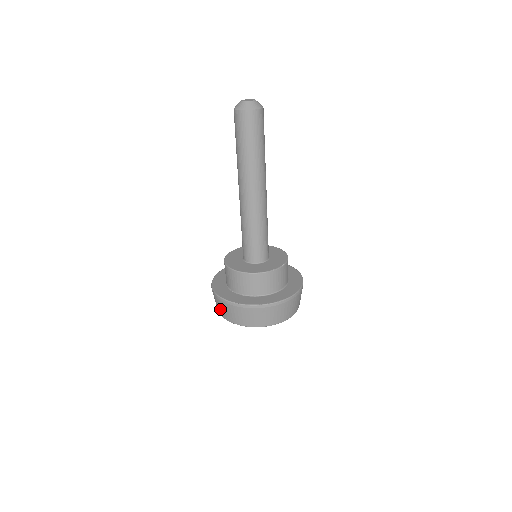
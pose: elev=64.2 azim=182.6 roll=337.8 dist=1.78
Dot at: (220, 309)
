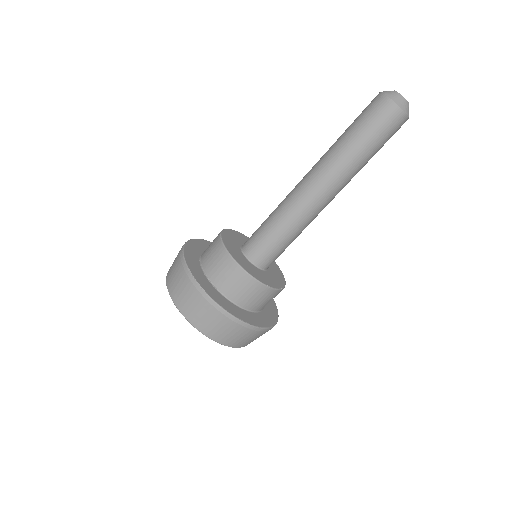
Dot at: (175, 283)
